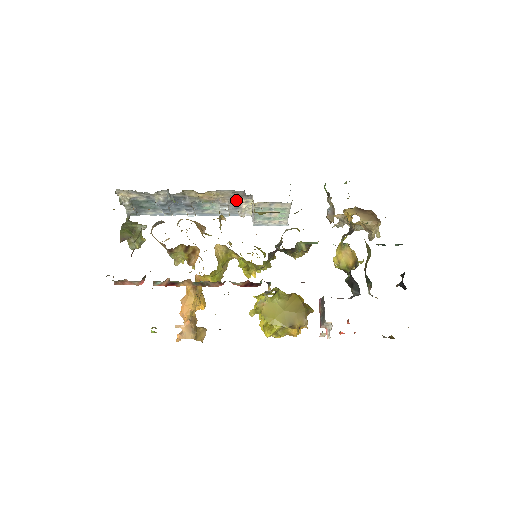
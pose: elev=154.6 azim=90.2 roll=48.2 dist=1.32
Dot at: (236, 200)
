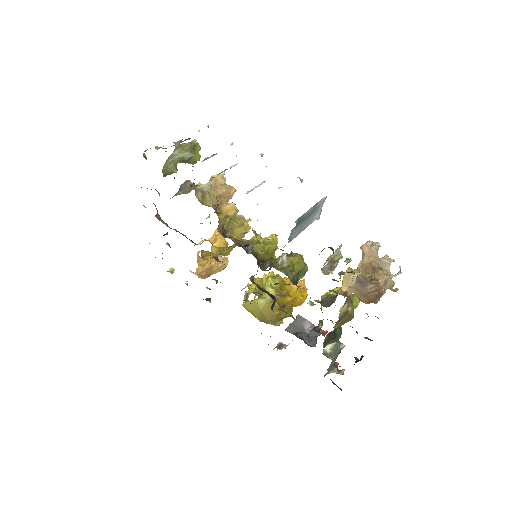
Dot at: occluded
